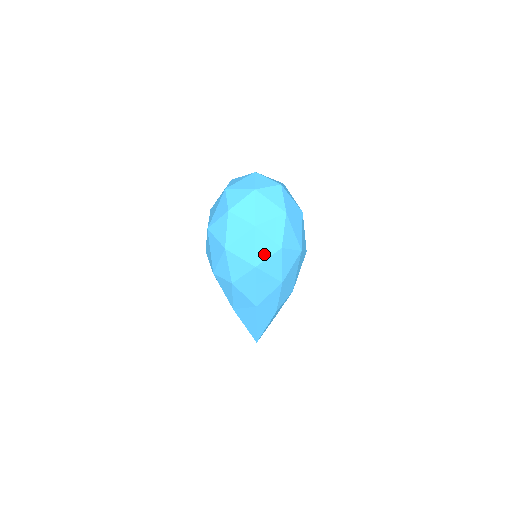
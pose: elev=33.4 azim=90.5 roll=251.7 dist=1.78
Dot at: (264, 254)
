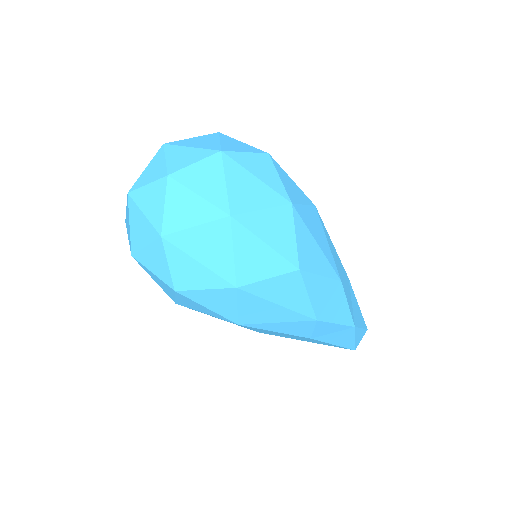
Dot at: (168, 292)
